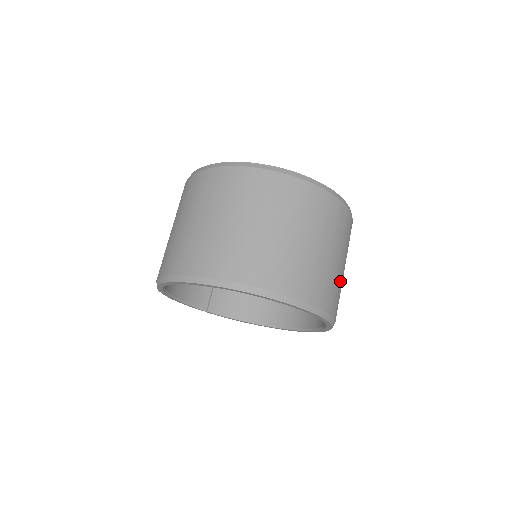
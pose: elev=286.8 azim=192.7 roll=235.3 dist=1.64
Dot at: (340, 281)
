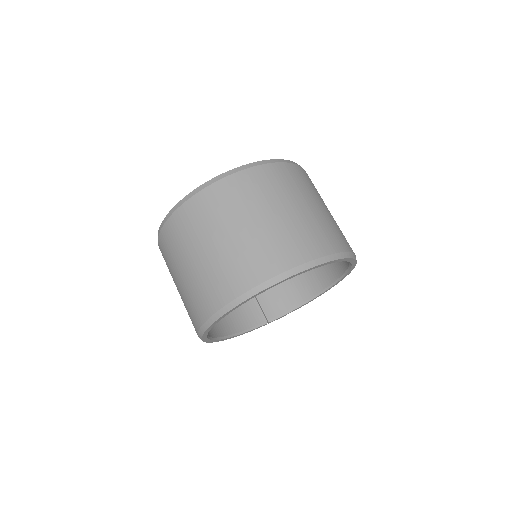
Dot at: (323, 220)
